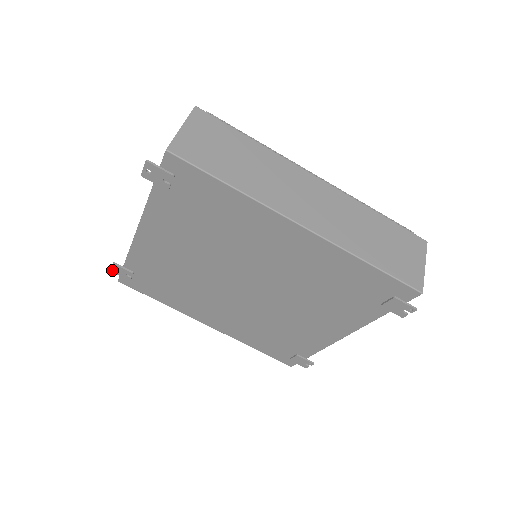
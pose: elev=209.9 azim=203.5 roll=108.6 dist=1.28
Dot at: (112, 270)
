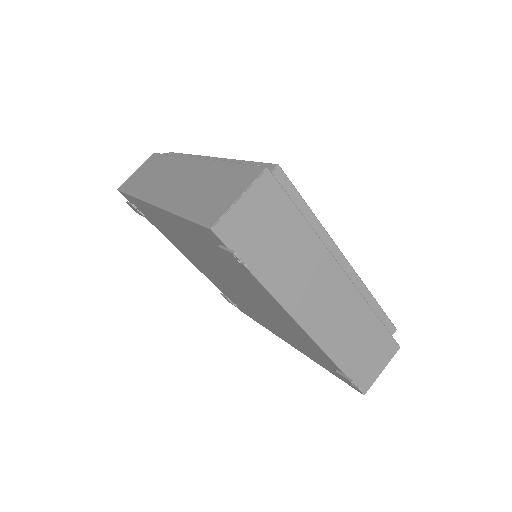
Dot at: (227, 300)
